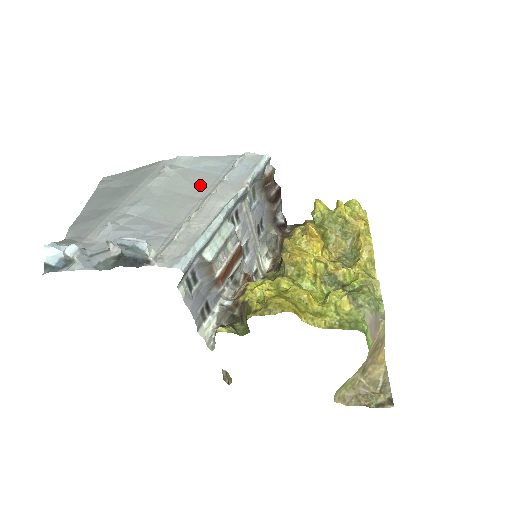
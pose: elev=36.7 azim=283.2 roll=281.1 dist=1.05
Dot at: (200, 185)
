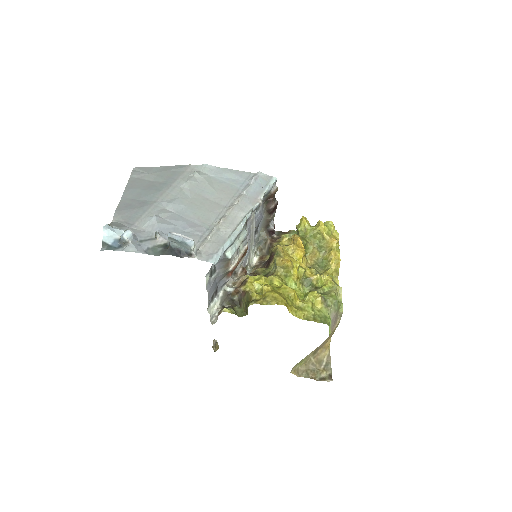
Dot at: (224, 194)
